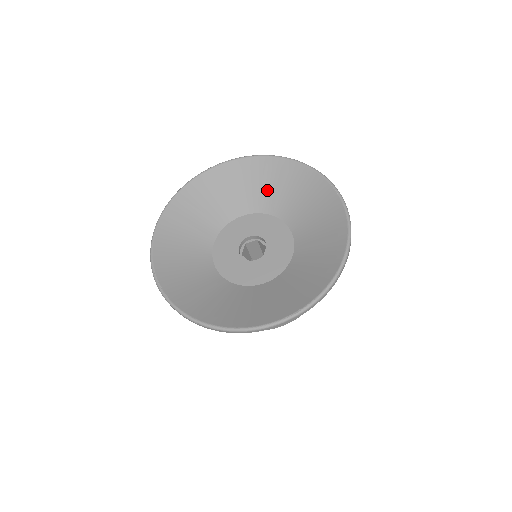
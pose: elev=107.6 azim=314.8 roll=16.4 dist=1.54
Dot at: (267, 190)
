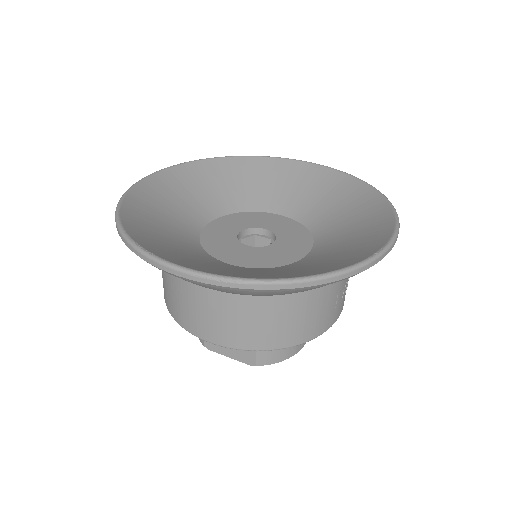
Dot at: (251, 188)
